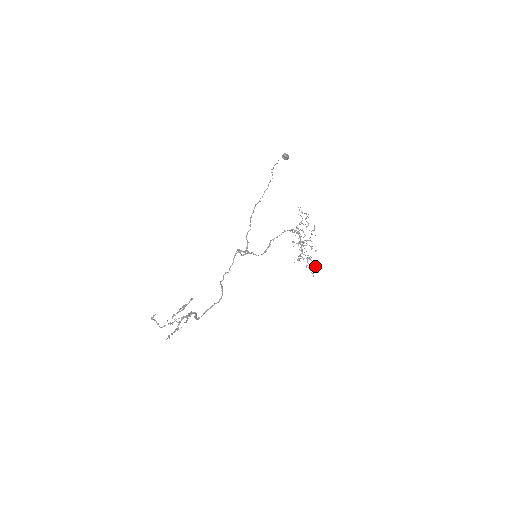
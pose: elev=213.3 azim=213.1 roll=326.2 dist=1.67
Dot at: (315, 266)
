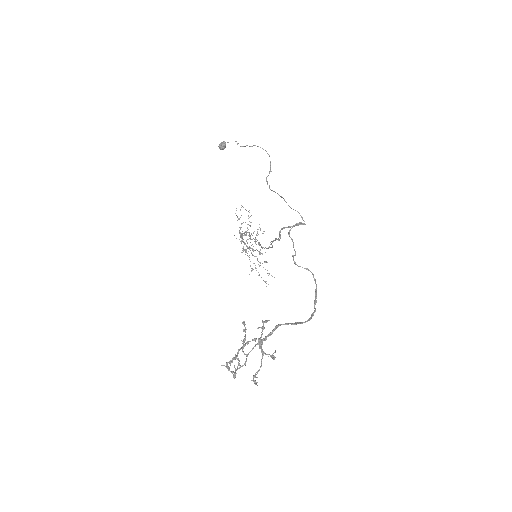
Dot at: occluded
